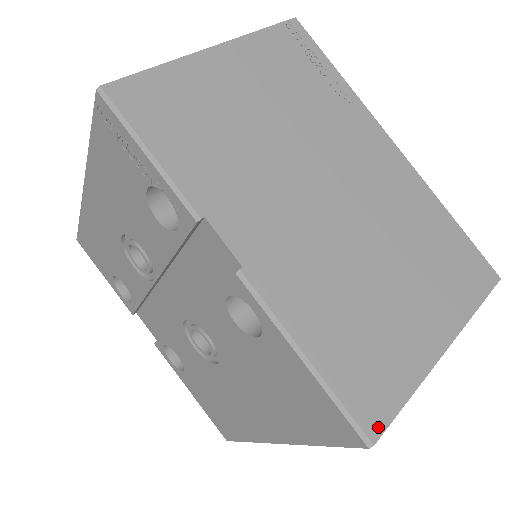
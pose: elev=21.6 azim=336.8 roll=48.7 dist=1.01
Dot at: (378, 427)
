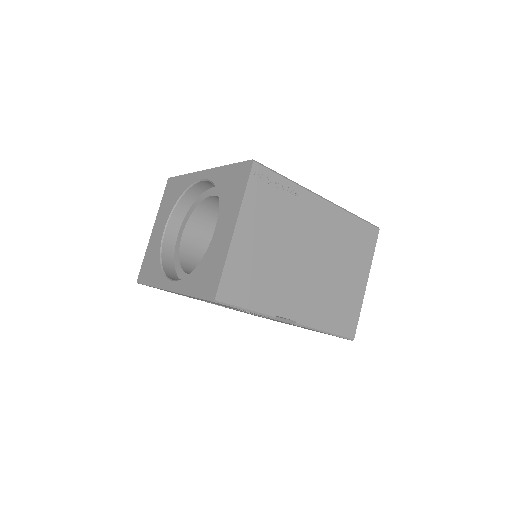
Dot at: (354, 333)
